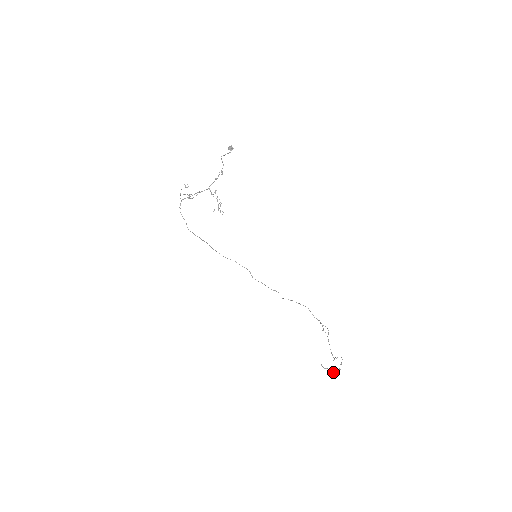
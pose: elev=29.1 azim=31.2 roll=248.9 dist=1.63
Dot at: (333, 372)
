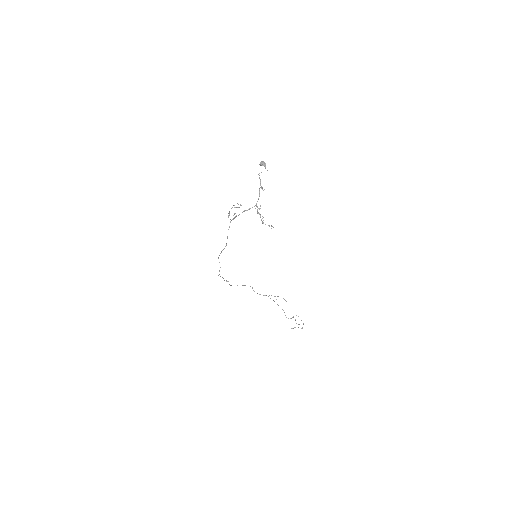
Dot at: (302, 328)
